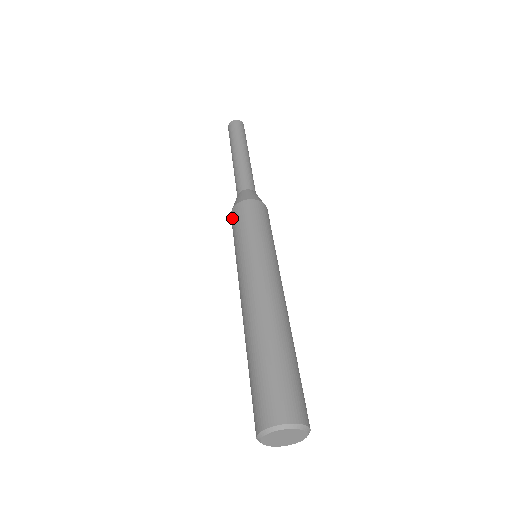
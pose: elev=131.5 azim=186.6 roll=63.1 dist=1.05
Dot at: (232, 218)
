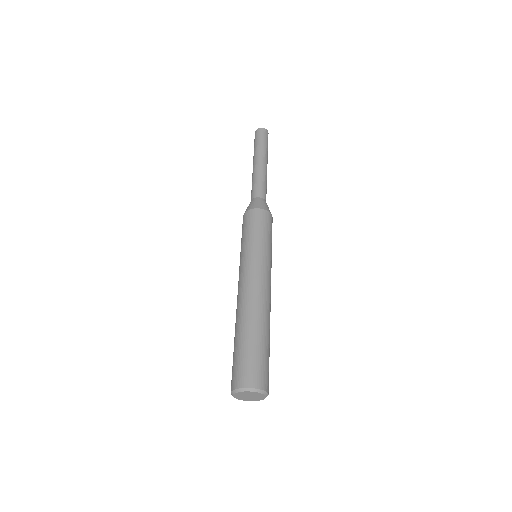
Dot at: (243, 222)
